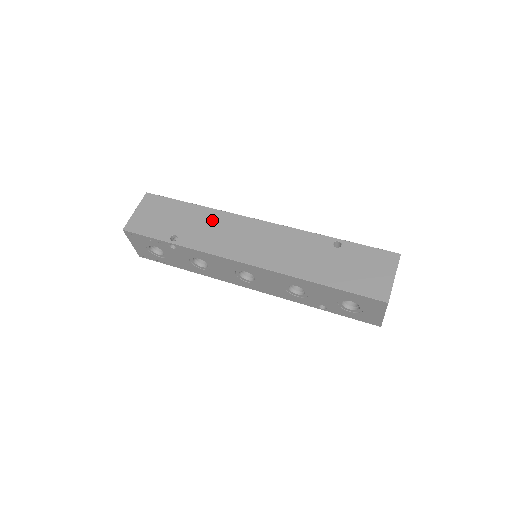
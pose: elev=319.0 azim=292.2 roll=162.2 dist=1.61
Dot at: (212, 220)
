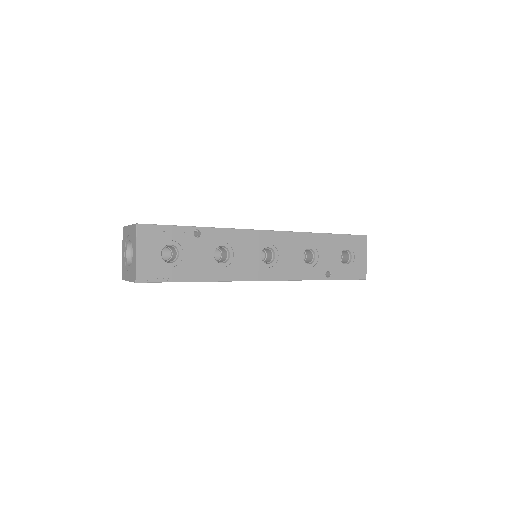
Dot at: occluded
